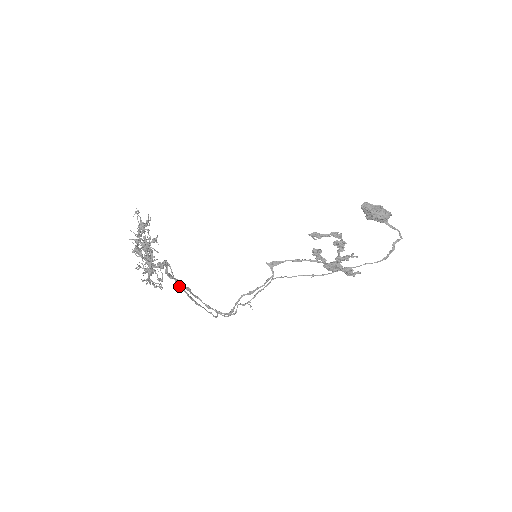
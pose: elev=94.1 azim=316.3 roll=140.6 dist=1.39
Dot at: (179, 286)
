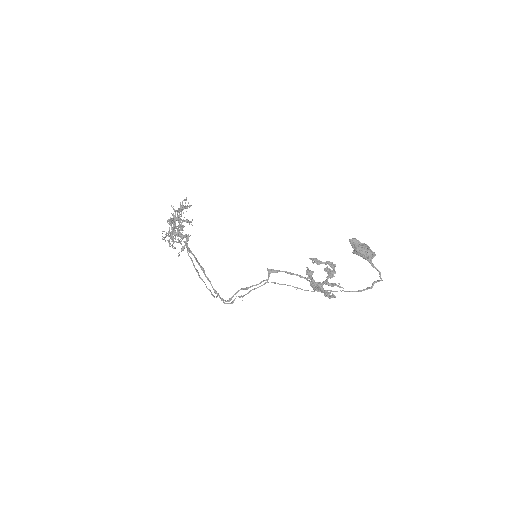
Dot at: occluded
